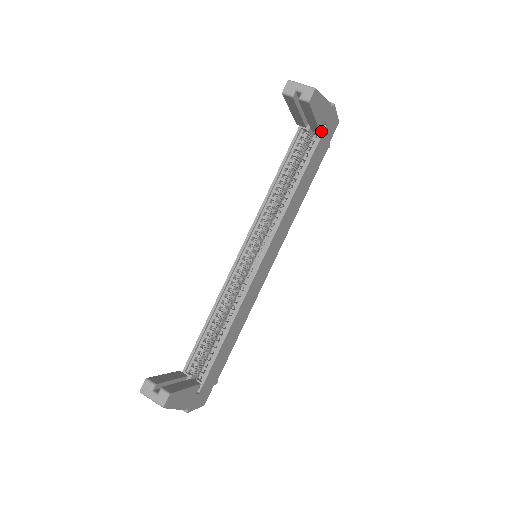
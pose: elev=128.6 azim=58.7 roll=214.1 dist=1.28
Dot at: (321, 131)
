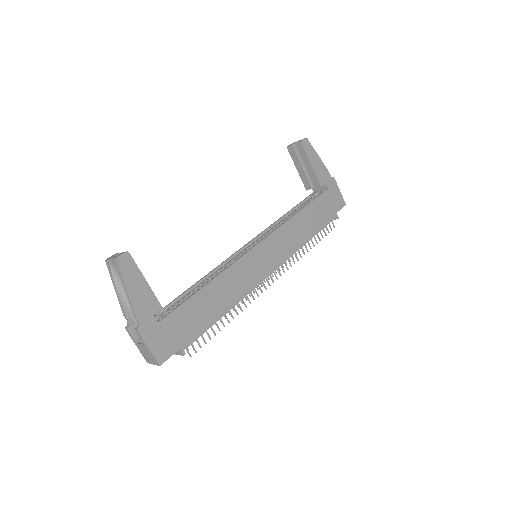
Dot at: occluded
